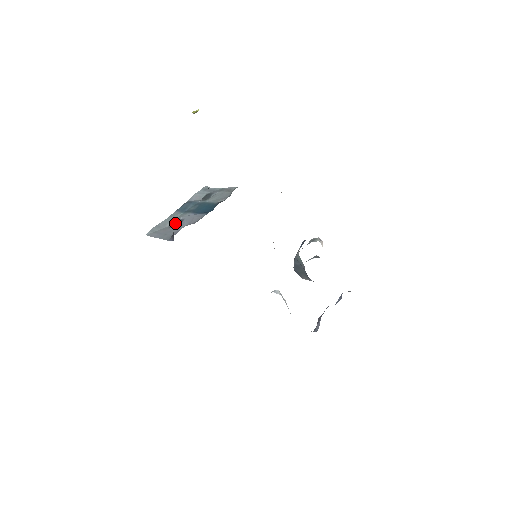
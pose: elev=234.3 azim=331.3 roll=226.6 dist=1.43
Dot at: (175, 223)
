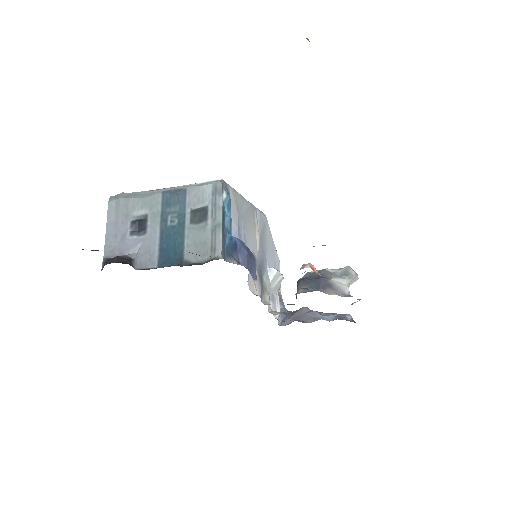
Dot at: (139, 223)
